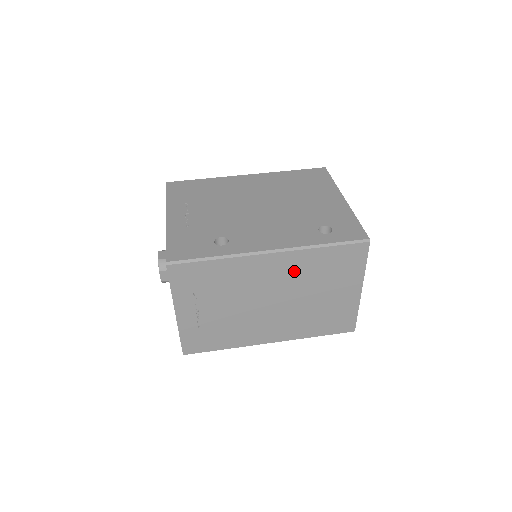
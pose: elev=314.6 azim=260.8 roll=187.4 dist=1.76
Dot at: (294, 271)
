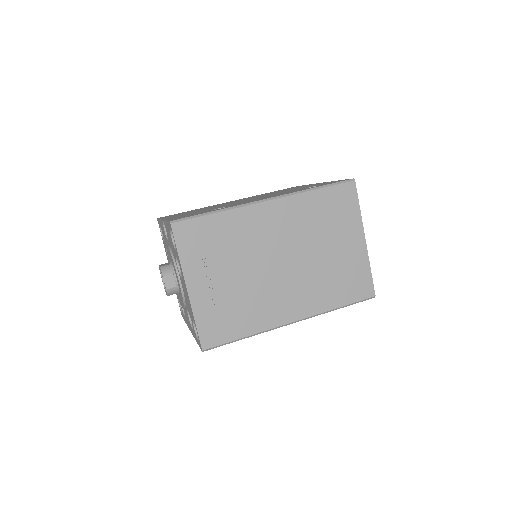
Dot at: (295, 221)
